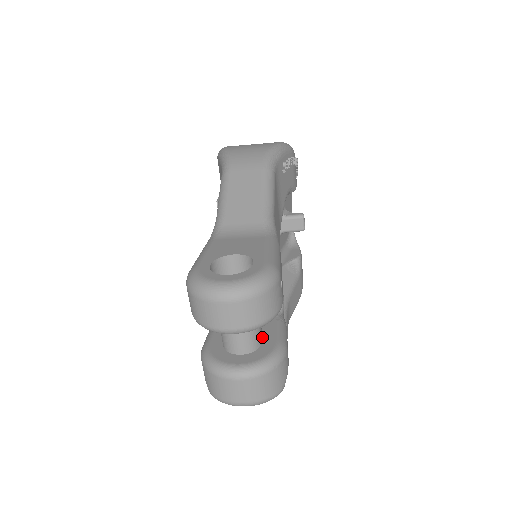
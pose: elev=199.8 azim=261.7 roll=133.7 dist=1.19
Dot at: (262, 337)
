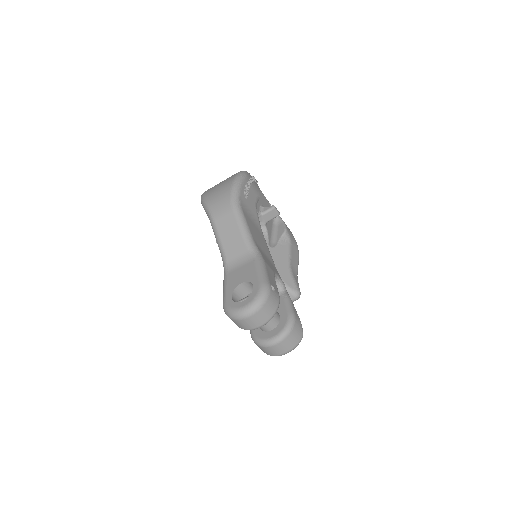
Dot at: (278, 315)
